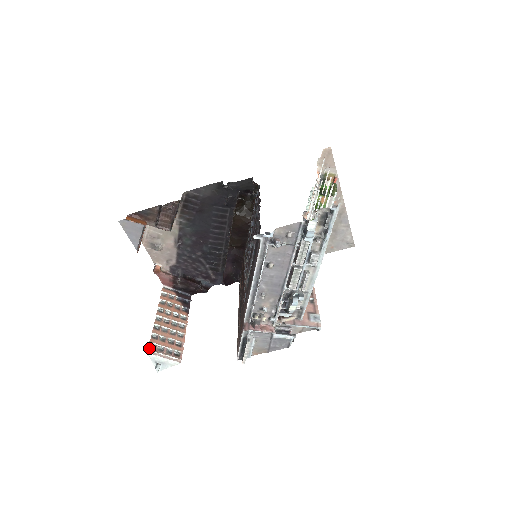
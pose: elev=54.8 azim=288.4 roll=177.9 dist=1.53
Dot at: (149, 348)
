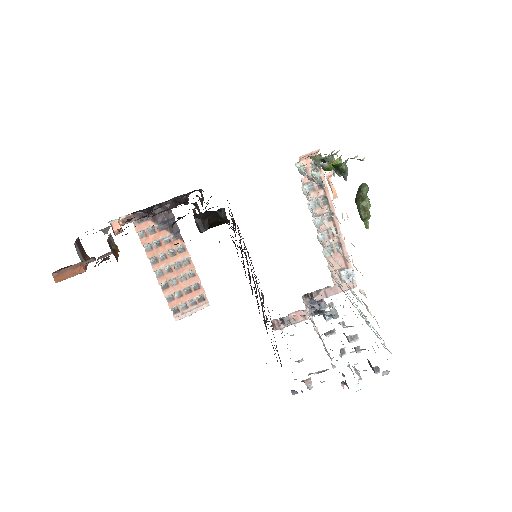
Dot at: (174, 315)
